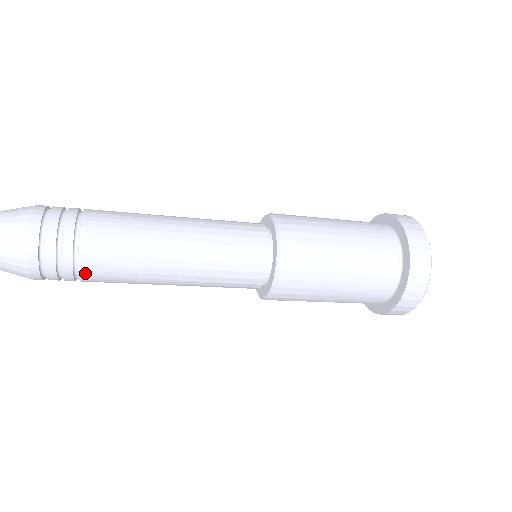
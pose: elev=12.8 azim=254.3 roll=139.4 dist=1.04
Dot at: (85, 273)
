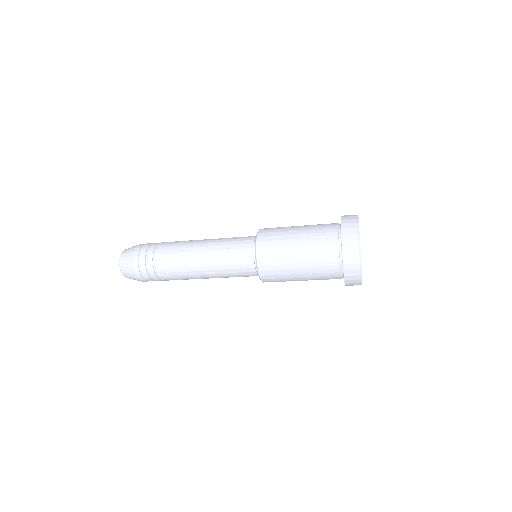
Dot at: (161, 274)
